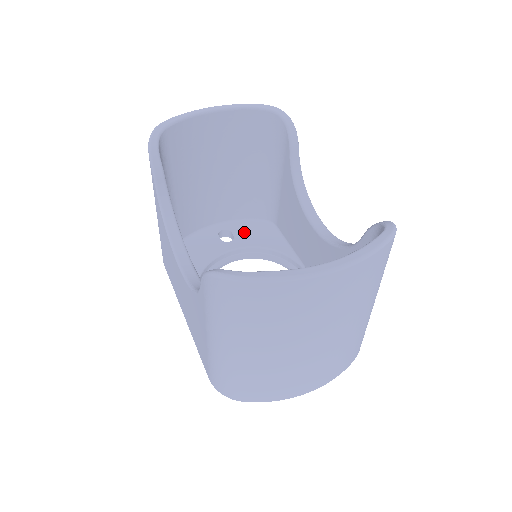
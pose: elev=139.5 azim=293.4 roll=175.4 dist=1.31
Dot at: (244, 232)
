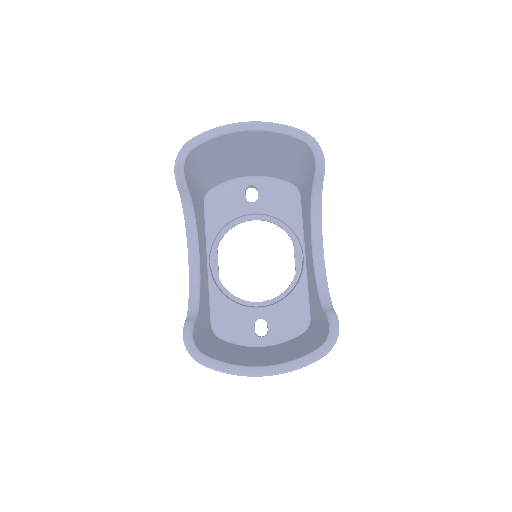
Dot at: (269, 194)
